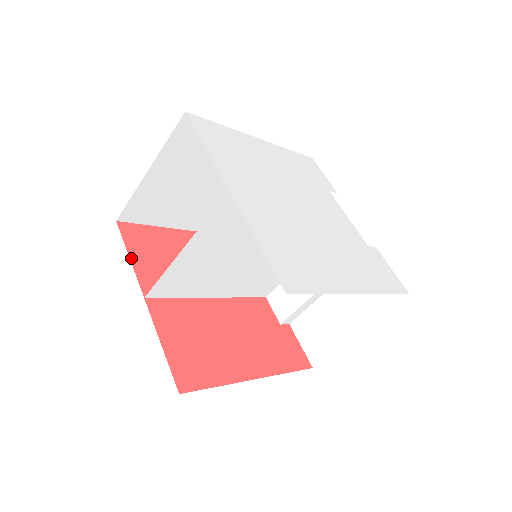
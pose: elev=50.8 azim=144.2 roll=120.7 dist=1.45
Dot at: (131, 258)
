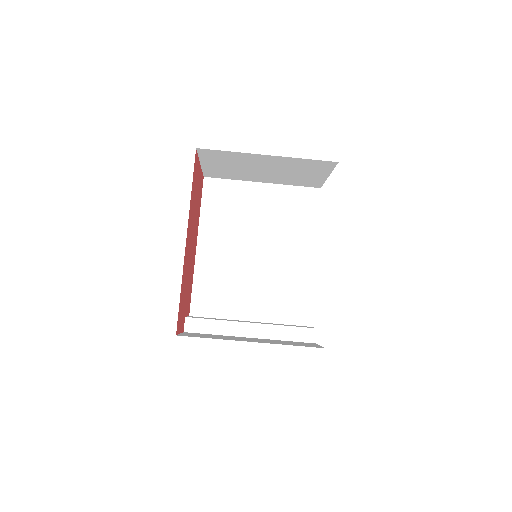
Dot at: occluded
